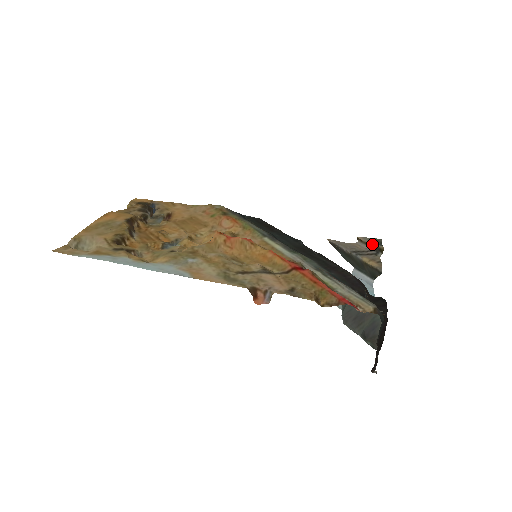
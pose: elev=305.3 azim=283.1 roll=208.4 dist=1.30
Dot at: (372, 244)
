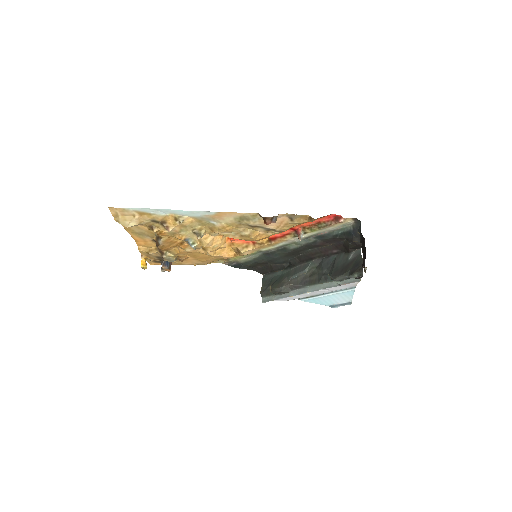
Dot at: occluded
